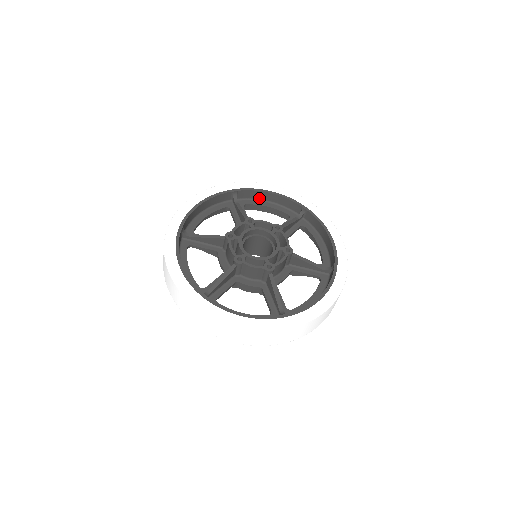
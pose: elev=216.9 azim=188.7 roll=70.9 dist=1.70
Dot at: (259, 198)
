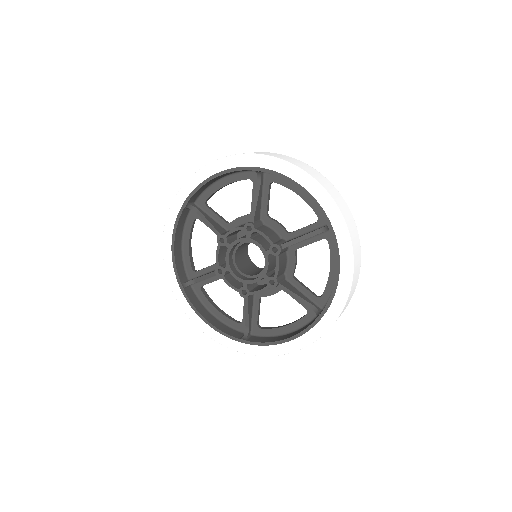
Dot at: (210, 184)
